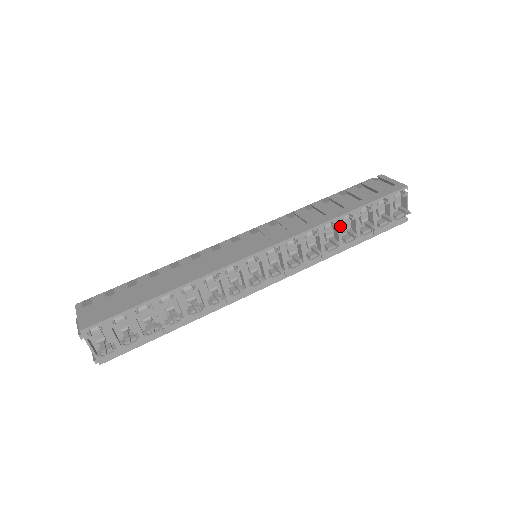
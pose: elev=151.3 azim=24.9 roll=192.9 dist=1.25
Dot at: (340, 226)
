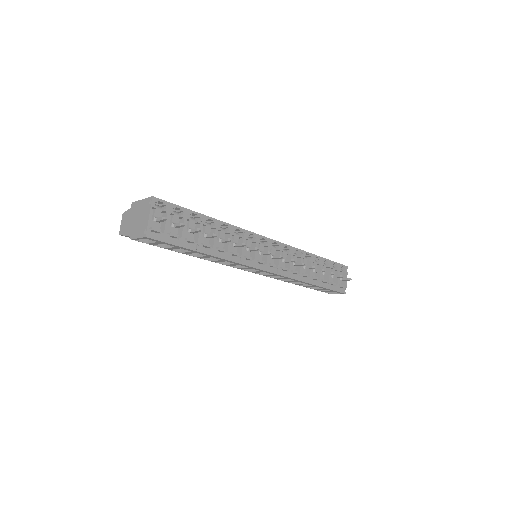
Dot at: (313, 262)
